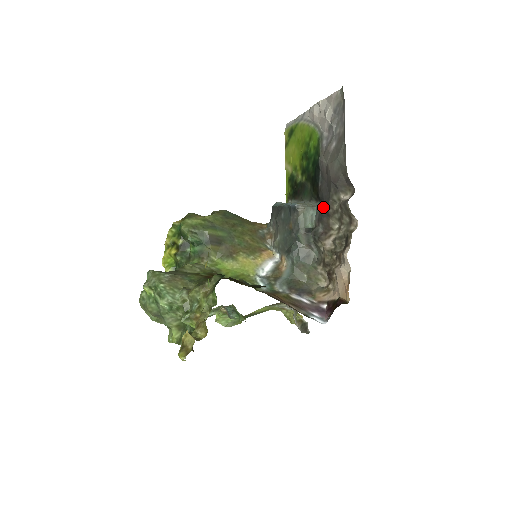
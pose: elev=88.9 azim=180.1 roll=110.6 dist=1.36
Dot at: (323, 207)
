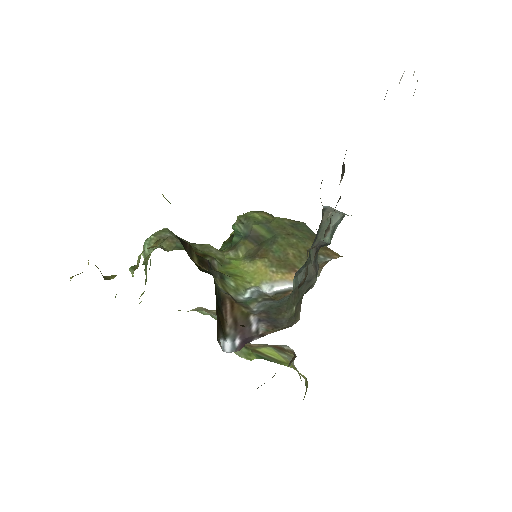
Dot at: occluded
